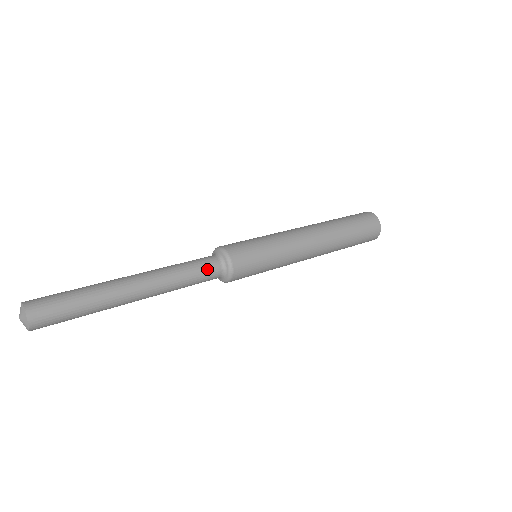
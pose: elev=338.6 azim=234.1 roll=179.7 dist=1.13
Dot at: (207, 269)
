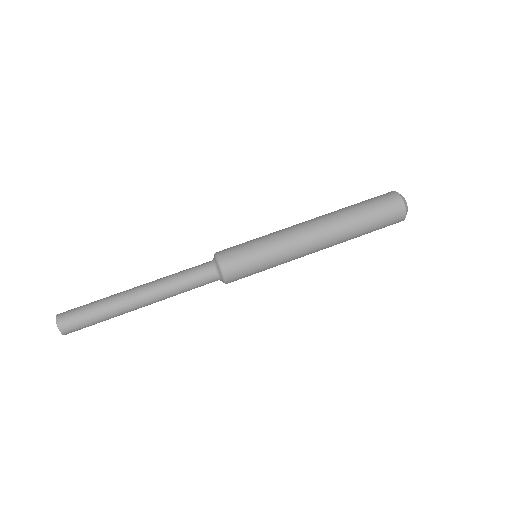
Dot at: (200, 273)
